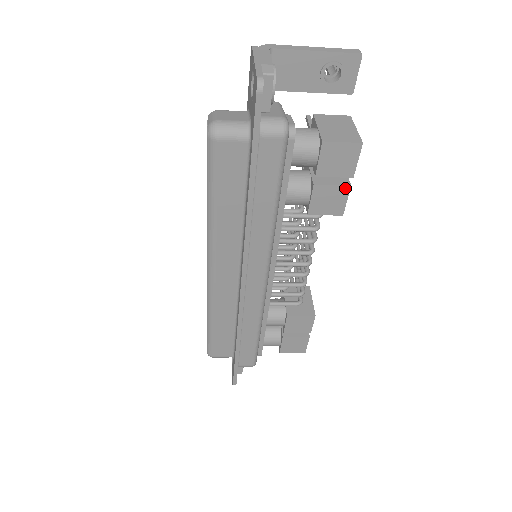
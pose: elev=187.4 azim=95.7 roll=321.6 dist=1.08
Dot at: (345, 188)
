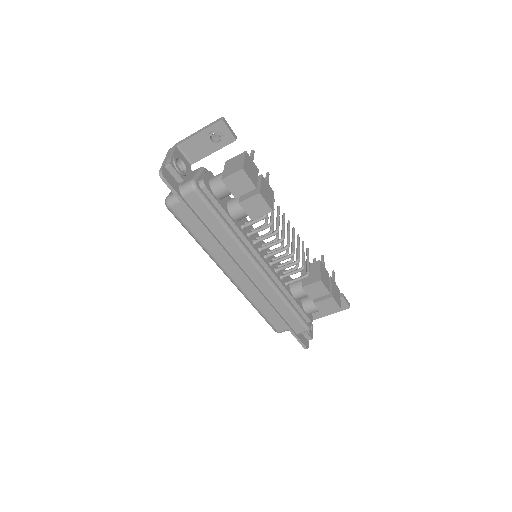
Dot at: (258, 196)
